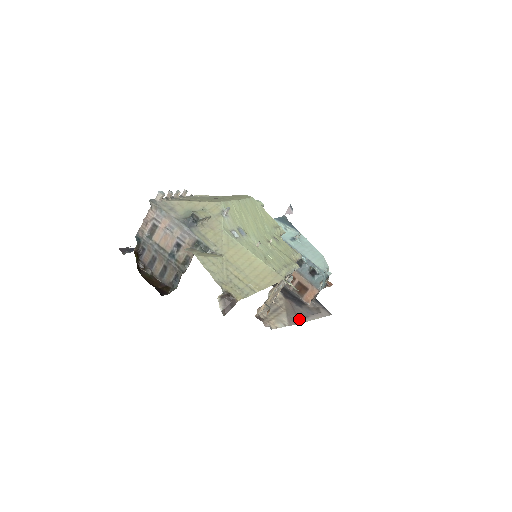
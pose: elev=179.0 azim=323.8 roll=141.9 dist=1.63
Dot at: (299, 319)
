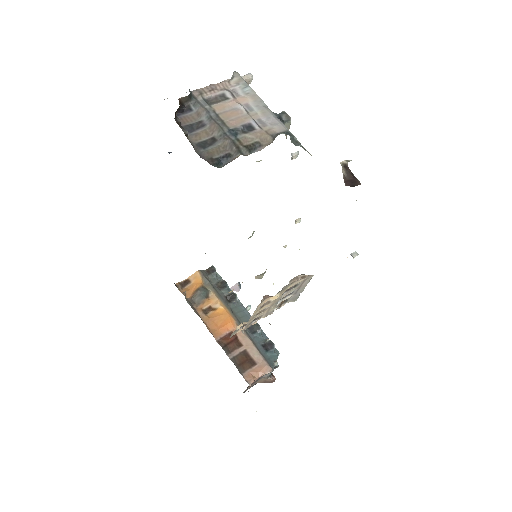
Dot at: occluded
